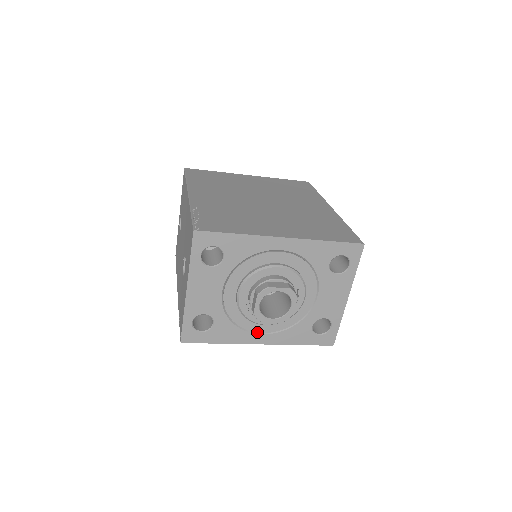
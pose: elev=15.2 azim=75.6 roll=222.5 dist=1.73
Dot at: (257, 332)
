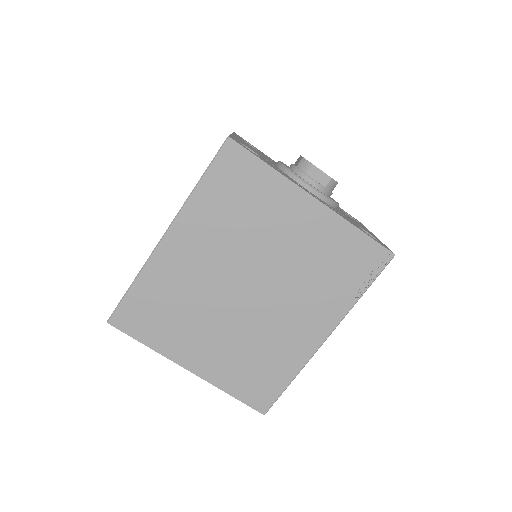
Dot at: occluded
